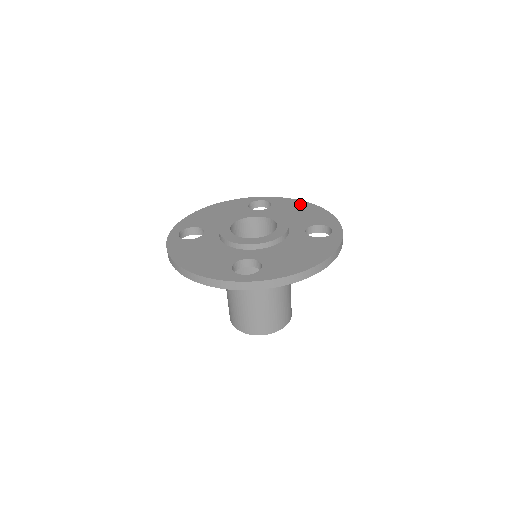
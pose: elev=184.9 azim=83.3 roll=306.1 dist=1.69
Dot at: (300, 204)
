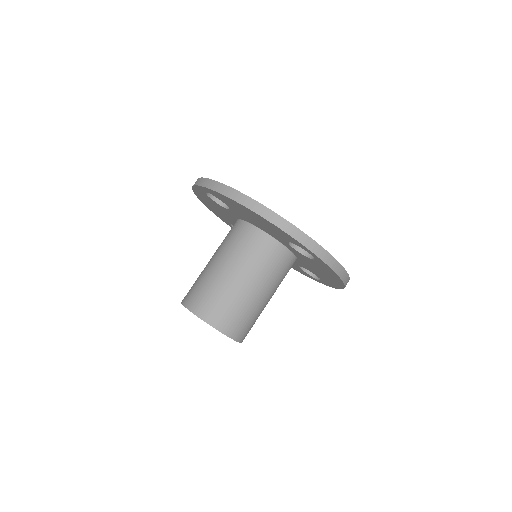
Dot at: occluded
